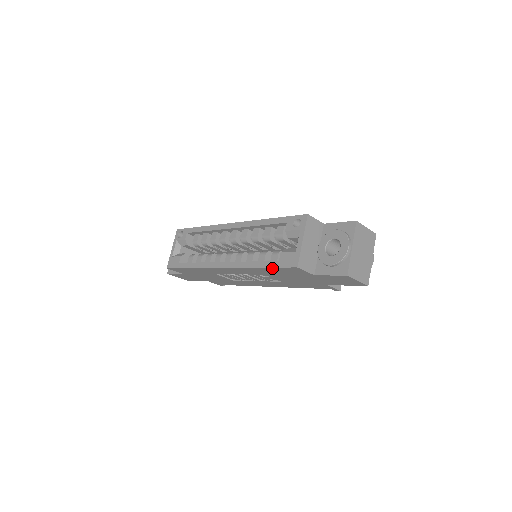
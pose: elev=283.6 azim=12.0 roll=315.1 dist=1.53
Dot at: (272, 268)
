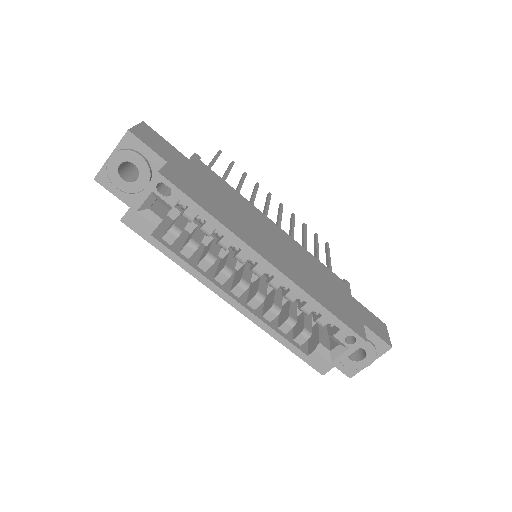
Dot at: (295, 352)
